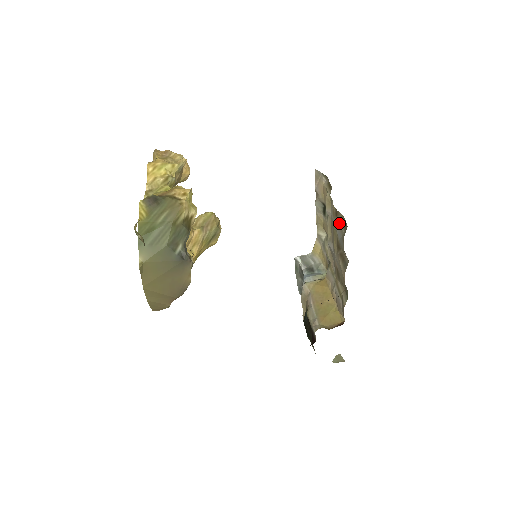
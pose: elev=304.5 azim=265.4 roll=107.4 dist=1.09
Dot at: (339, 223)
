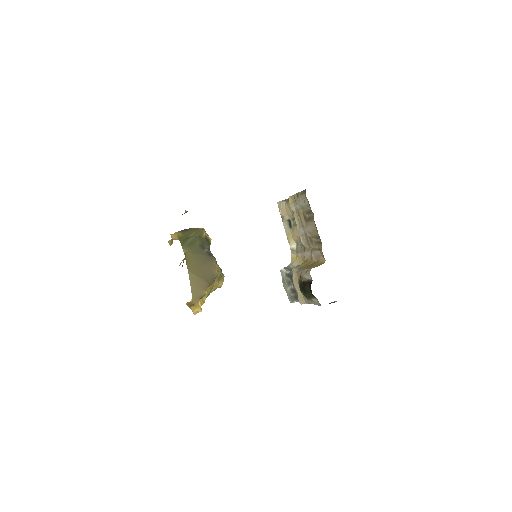
Dot at: (301, 197)
